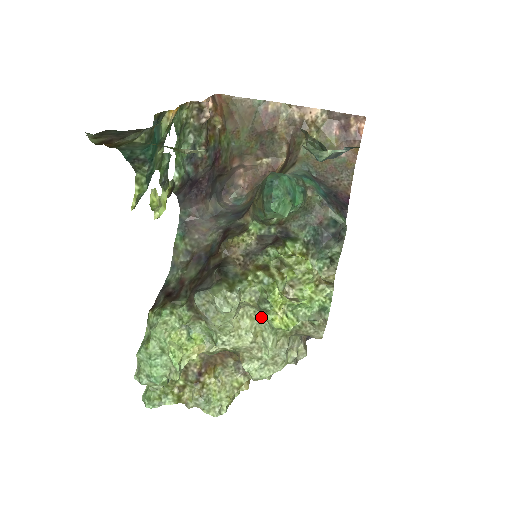
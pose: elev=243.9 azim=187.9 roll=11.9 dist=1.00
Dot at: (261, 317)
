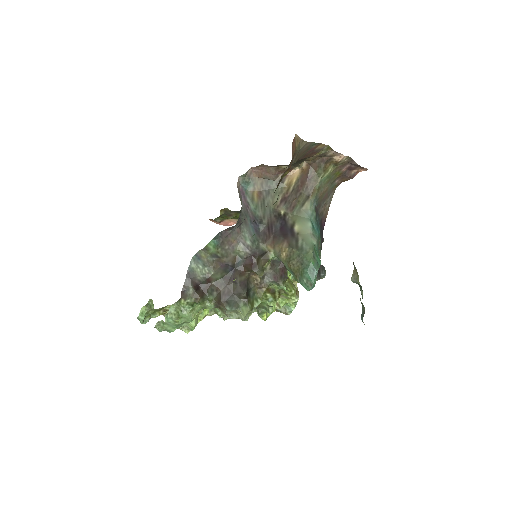
Dot at: occluded
